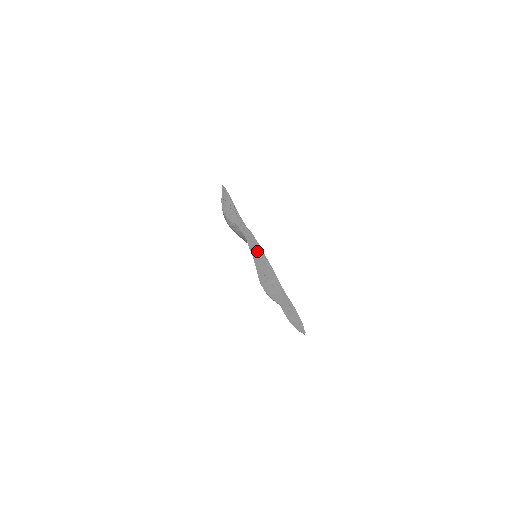
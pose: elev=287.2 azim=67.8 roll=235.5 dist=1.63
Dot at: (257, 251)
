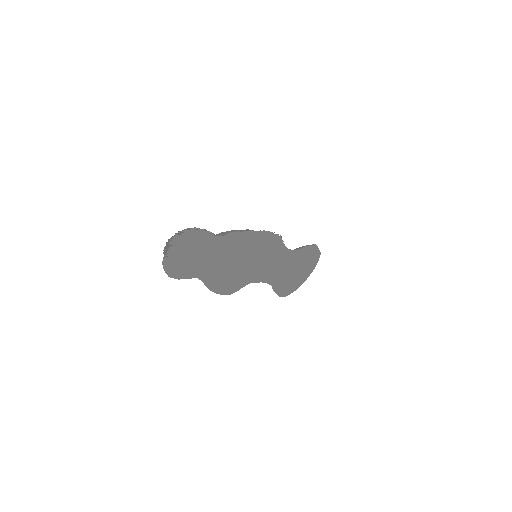
Dot at: occluded
